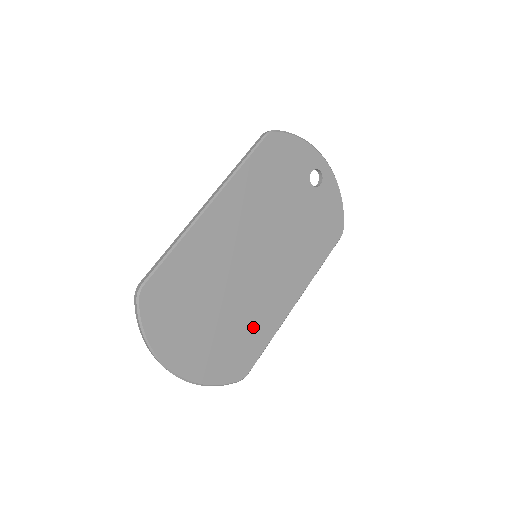
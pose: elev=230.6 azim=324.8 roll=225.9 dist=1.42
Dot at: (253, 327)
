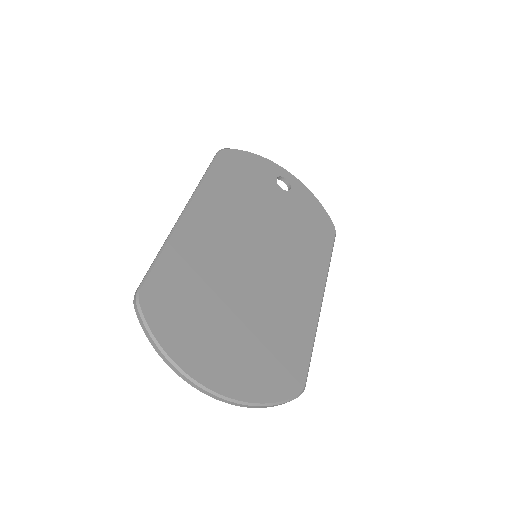
Dot at: (286, 329)
